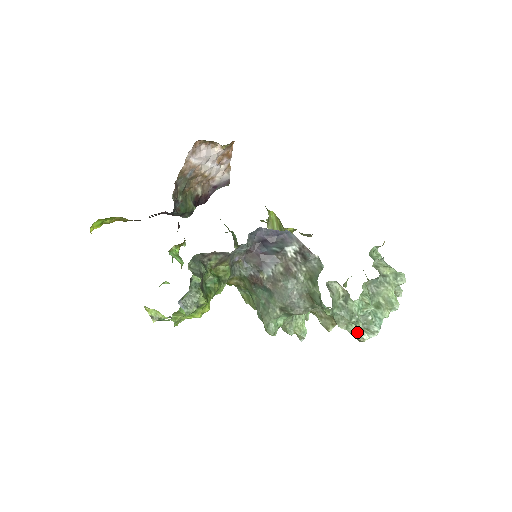
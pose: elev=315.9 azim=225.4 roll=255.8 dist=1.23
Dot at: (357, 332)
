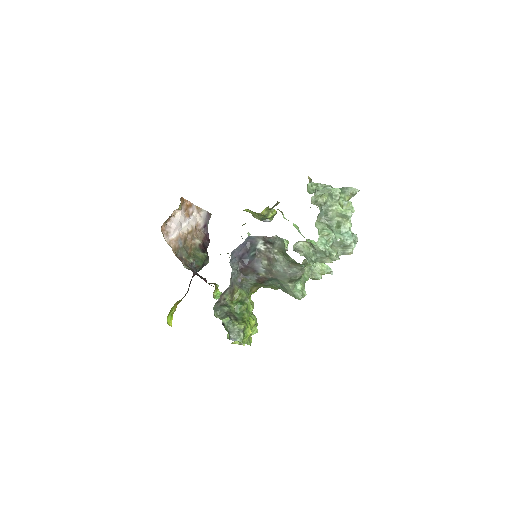
Dot at: (342, 253)
